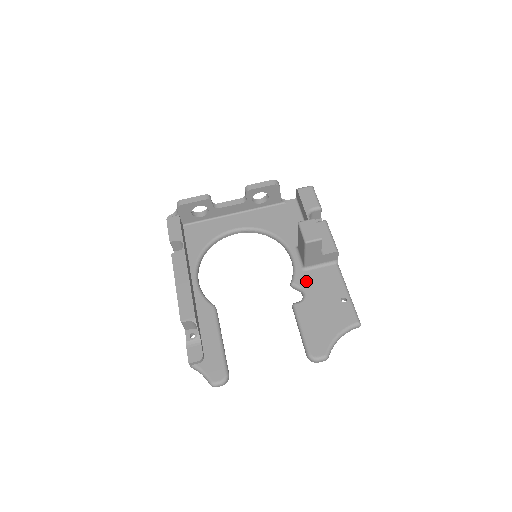
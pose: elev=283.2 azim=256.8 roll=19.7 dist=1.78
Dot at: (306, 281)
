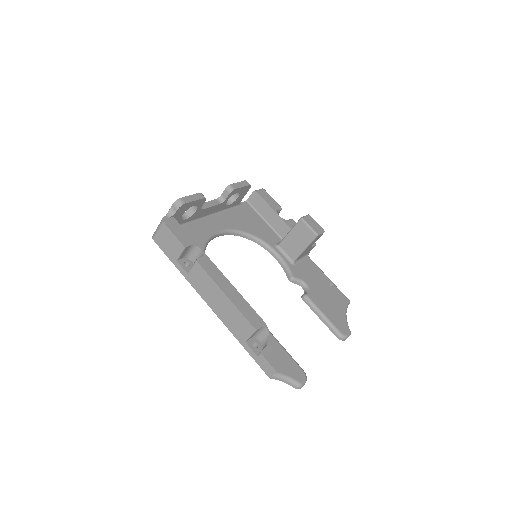
Dot at: (301, 274)
